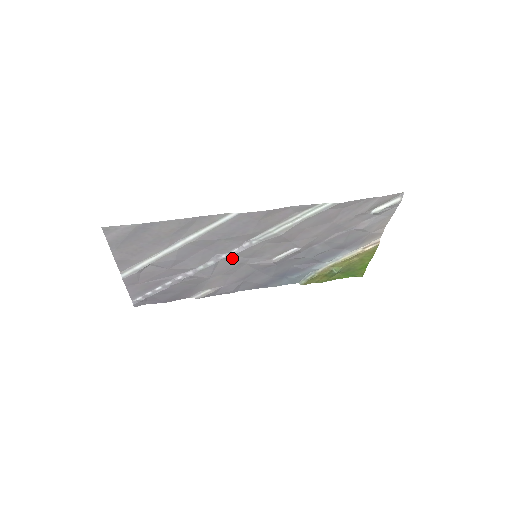
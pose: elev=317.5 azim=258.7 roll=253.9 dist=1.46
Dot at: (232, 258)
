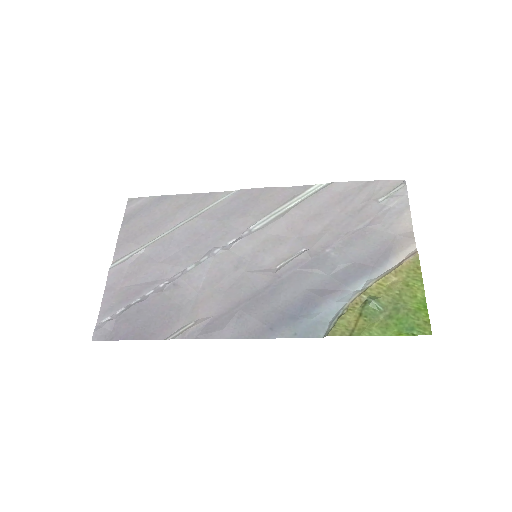
Dot at: (228, 254)
